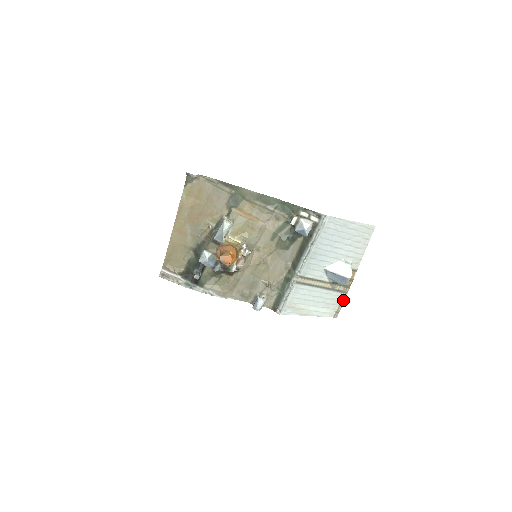
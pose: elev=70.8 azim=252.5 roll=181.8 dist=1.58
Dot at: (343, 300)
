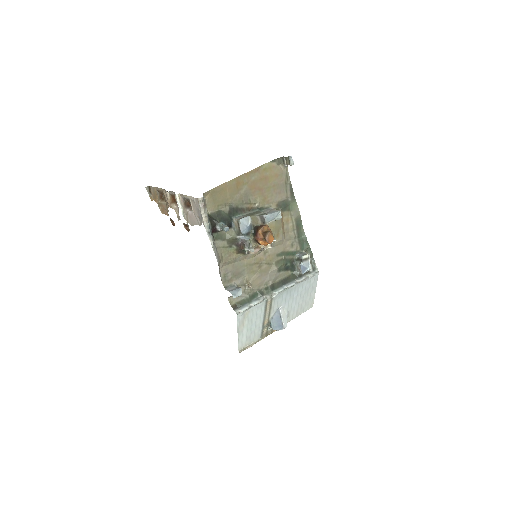
Dot at: (255, 343)
